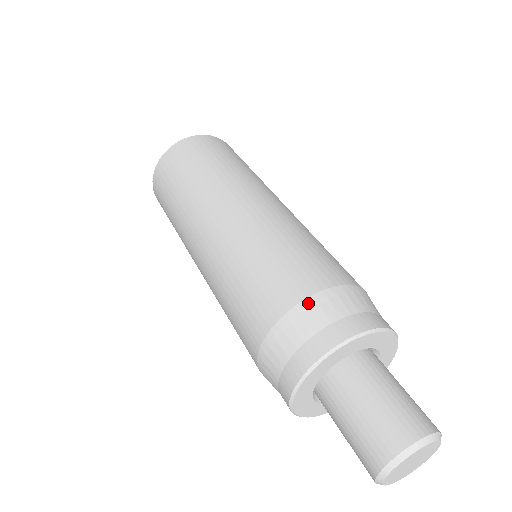
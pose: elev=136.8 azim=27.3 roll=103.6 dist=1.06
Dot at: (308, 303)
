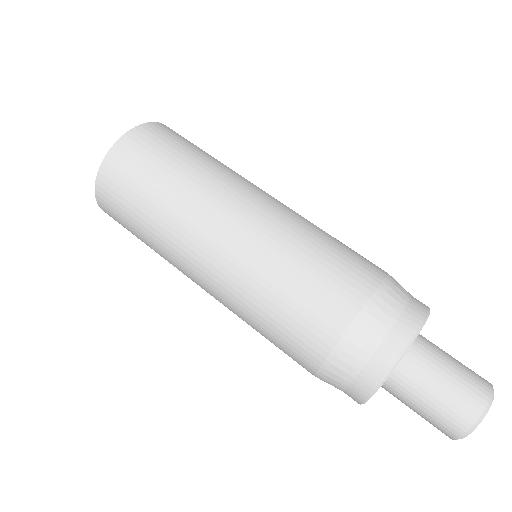
Dot at: (326, 368)
